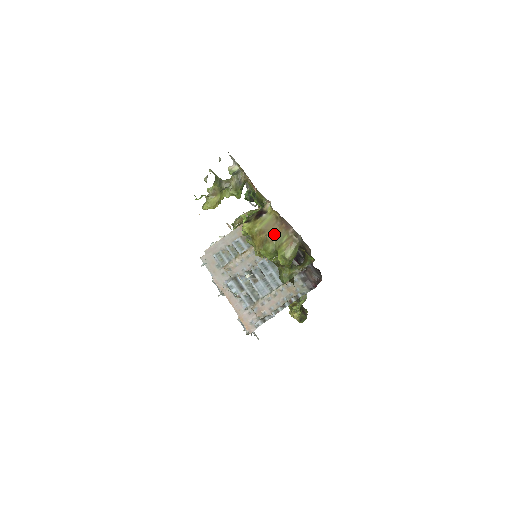
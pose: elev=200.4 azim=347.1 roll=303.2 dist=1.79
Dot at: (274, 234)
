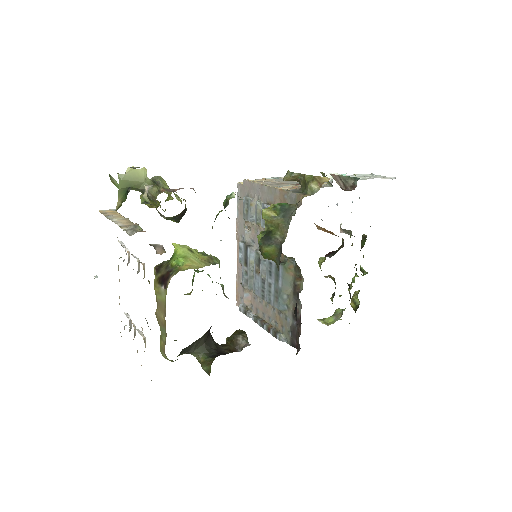
Dot at: (161, 320)
